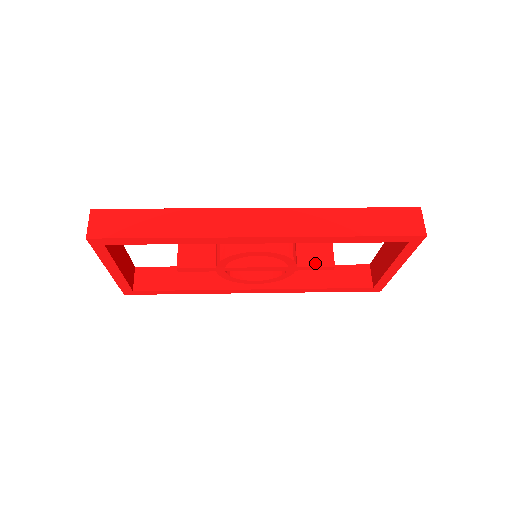
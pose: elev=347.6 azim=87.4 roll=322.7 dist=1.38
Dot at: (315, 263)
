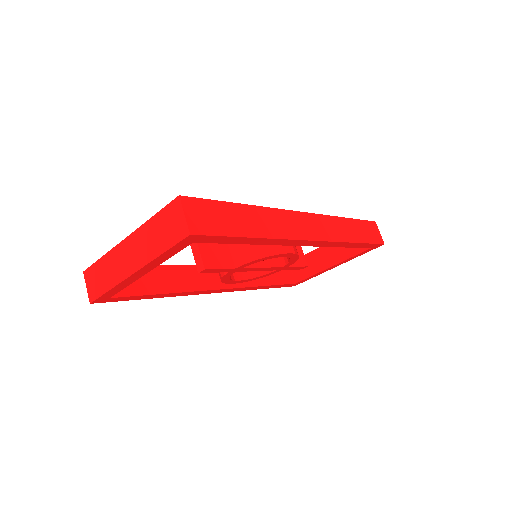
Dot at: (297, 263)
